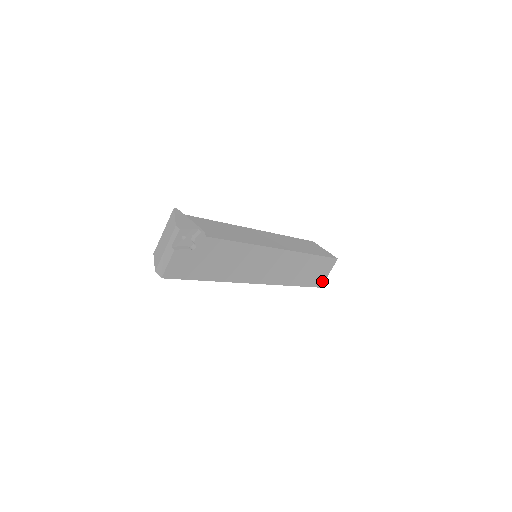
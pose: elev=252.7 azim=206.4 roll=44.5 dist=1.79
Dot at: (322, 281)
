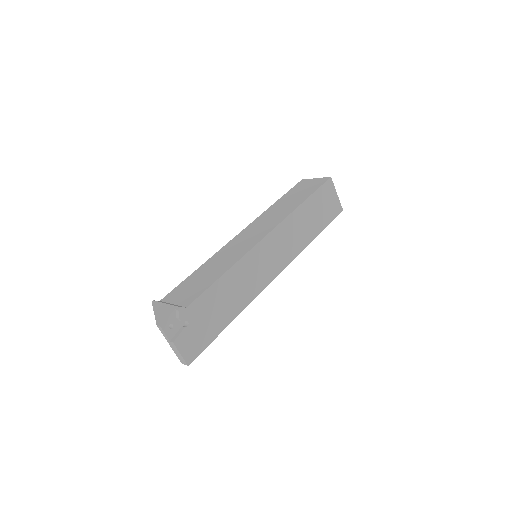
Dot at: (337, 206)
